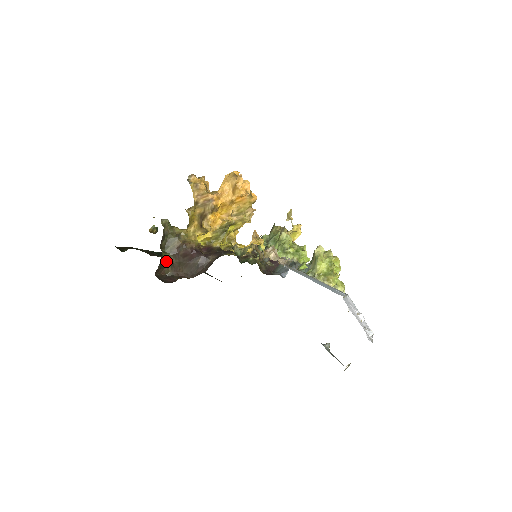
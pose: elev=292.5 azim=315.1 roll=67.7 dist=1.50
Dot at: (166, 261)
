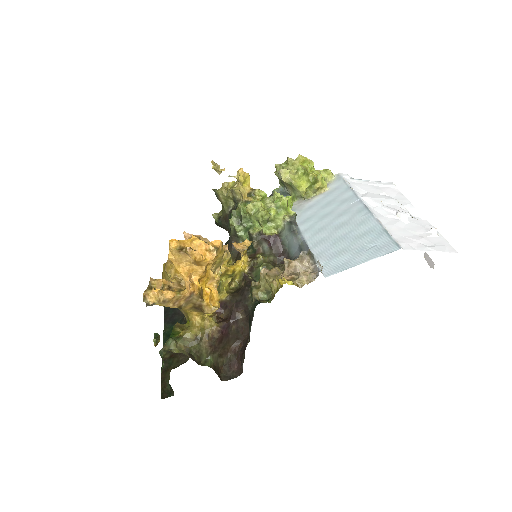
Dot at: (215, 363)
